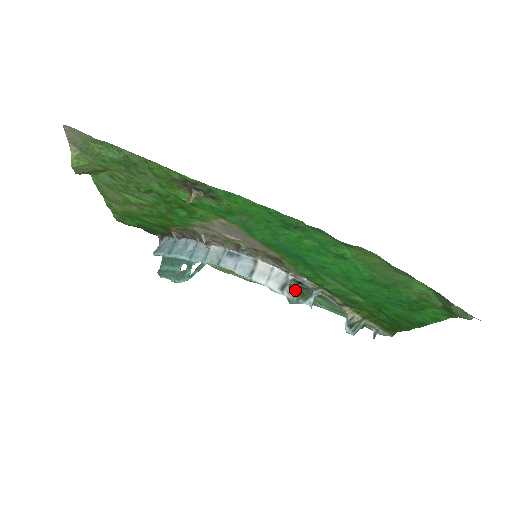
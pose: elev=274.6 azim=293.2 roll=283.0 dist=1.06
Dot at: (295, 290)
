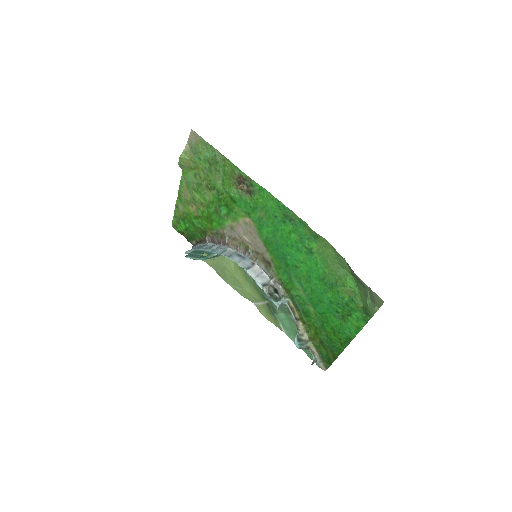
Dot at: (269, 306)
